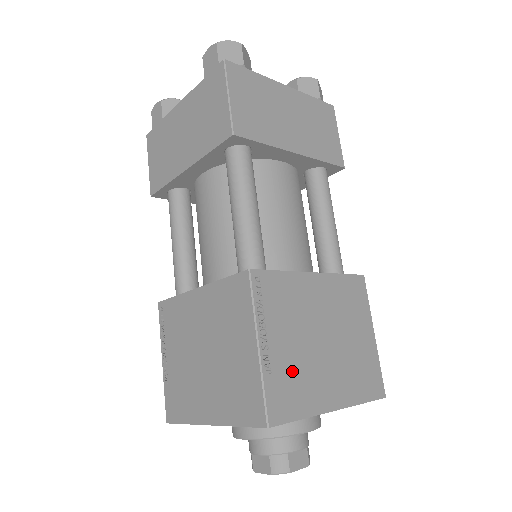
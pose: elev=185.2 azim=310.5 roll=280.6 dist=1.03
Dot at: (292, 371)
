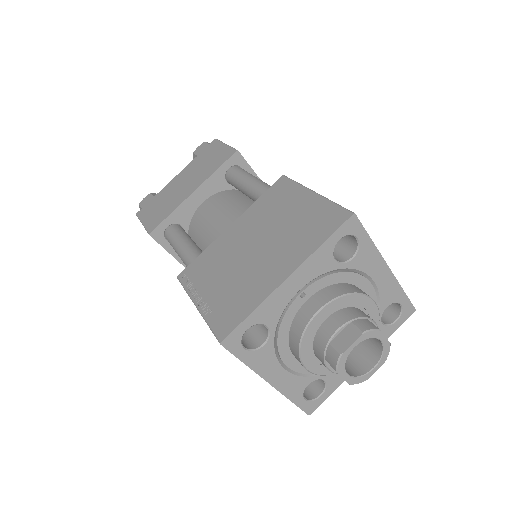
Dot at: occluded
